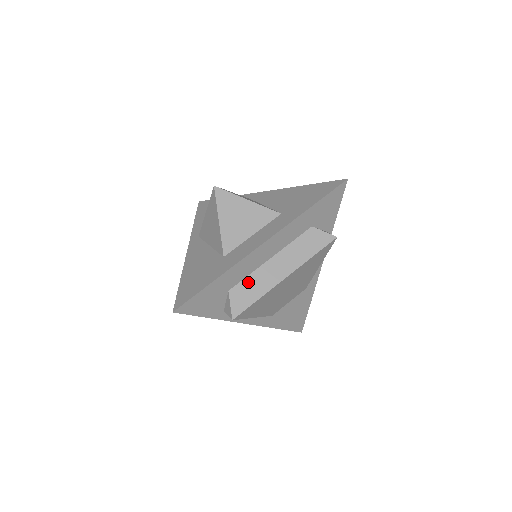
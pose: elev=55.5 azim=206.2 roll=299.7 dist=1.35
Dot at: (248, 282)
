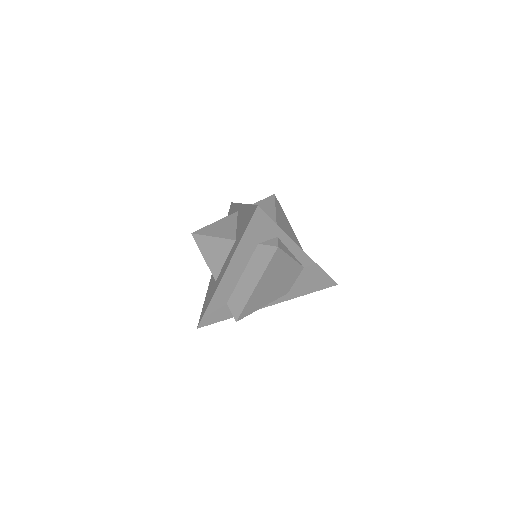
Dot at: (235, 295)
